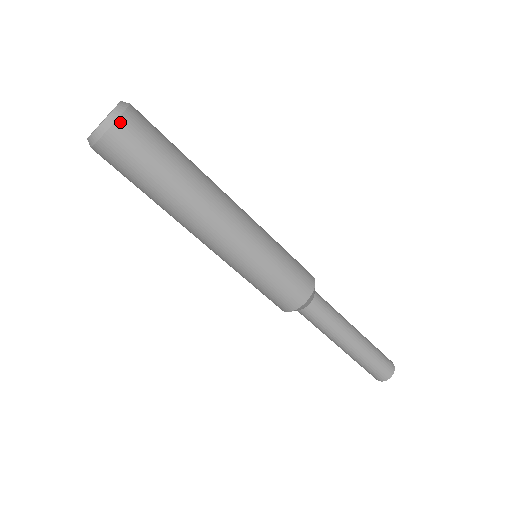
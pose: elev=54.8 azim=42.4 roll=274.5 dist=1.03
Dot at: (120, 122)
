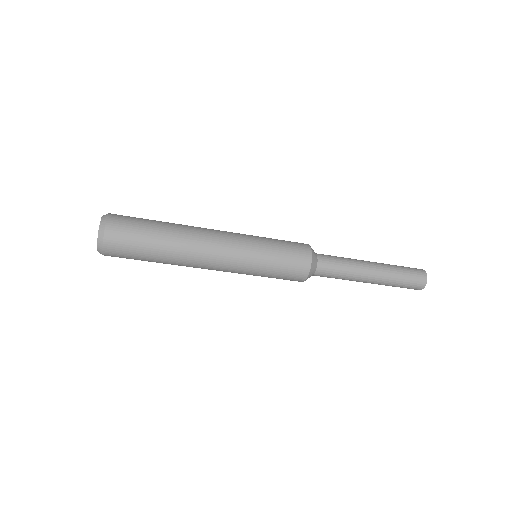
Dot at: (106, 241)
